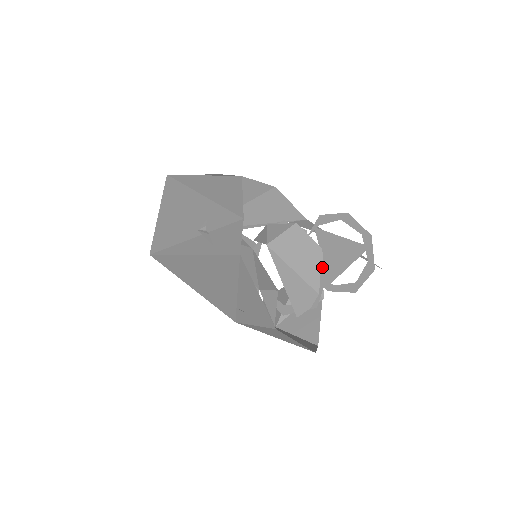
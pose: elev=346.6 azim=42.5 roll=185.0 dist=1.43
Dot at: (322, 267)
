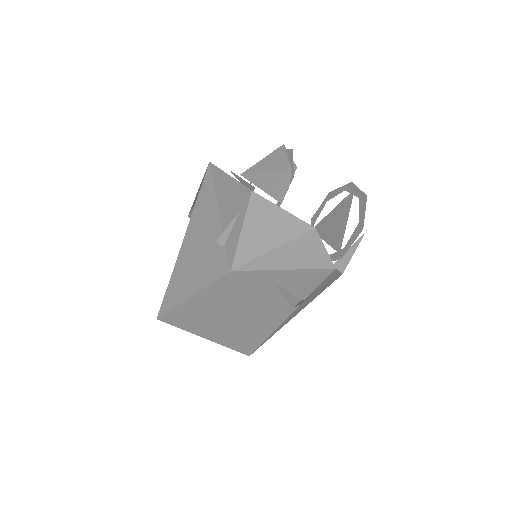
Dot at: (287, 152)
